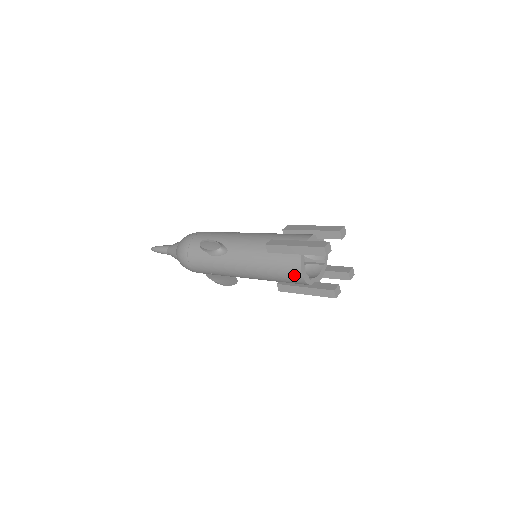
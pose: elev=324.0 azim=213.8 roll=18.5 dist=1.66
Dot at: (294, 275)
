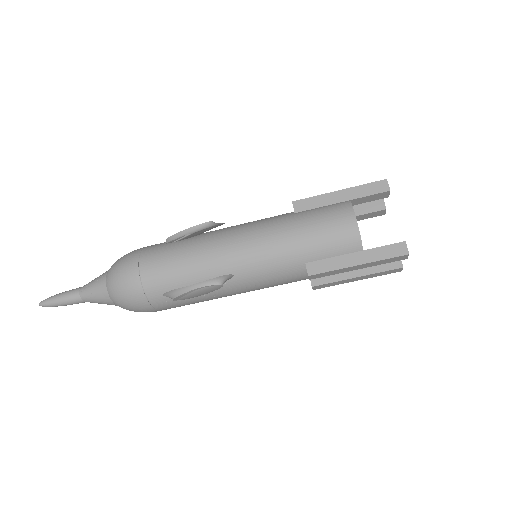
Dot at: (343, 227)
